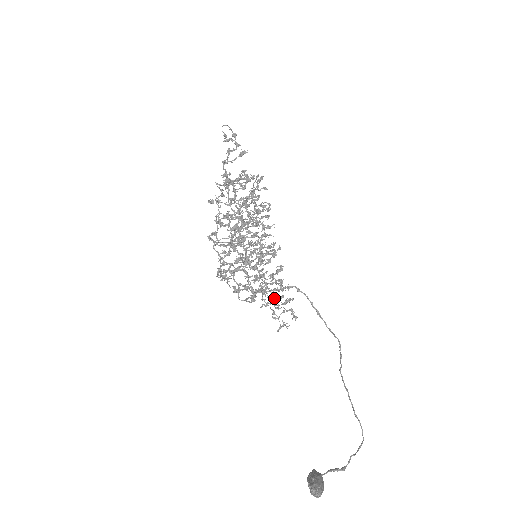
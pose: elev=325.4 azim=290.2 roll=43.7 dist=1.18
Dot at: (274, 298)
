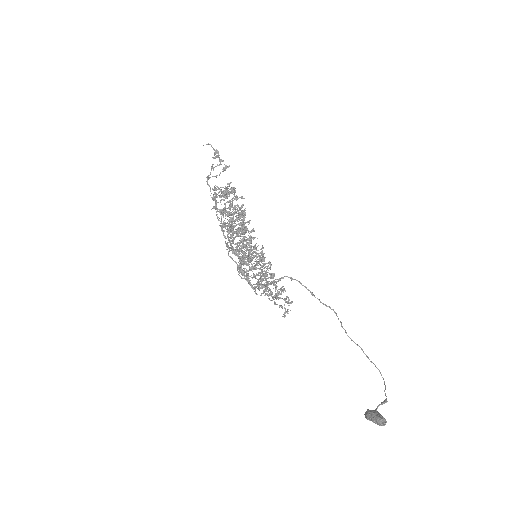
Dot at: occluded
